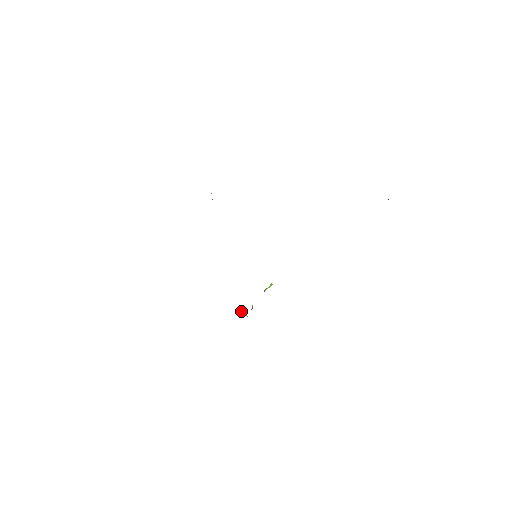
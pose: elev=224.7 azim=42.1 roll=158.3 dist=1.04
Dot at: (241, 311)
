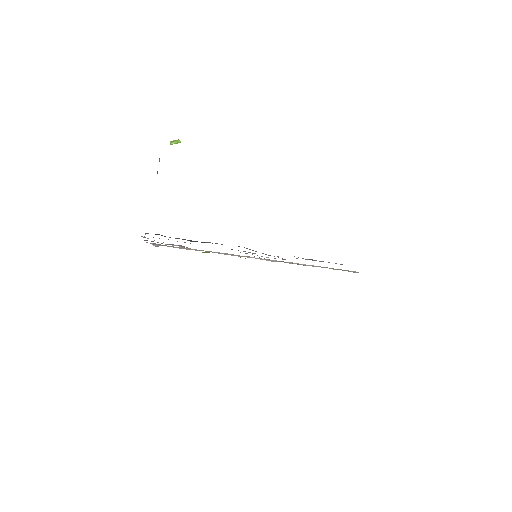
Dot at: (157, 173)
